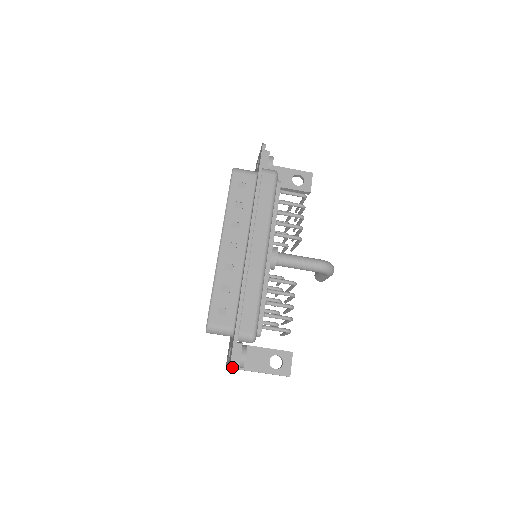
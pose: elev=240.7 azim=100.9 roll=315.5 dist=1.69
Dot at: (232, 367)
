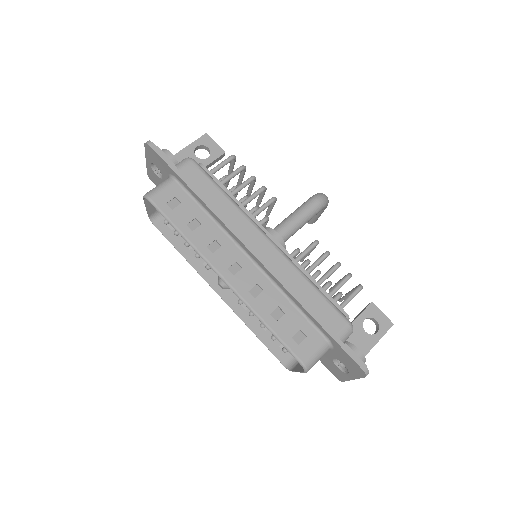
Dot at: (368, 373)
